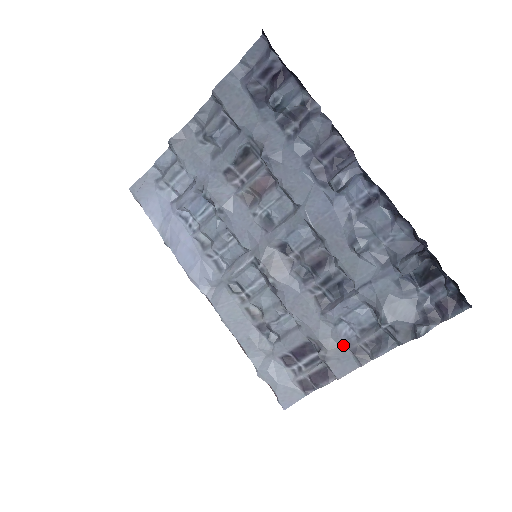
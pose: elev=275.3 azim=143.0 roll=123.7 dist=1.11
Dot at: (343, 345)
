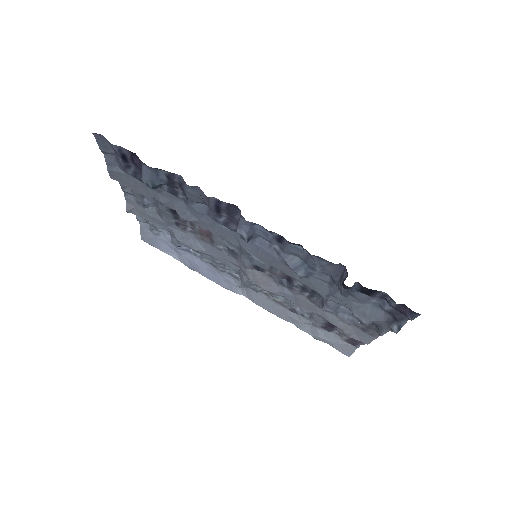
Dot at: (352, 326)
